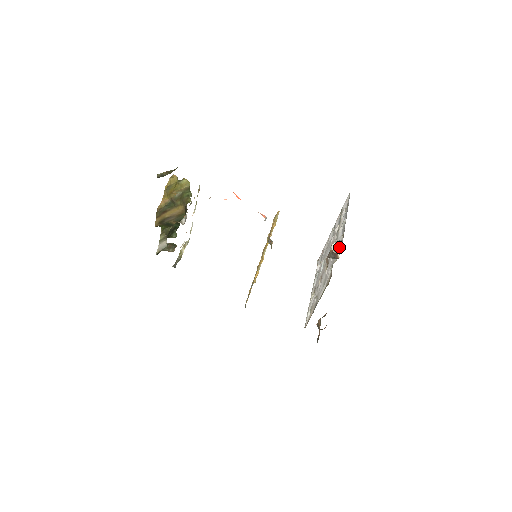
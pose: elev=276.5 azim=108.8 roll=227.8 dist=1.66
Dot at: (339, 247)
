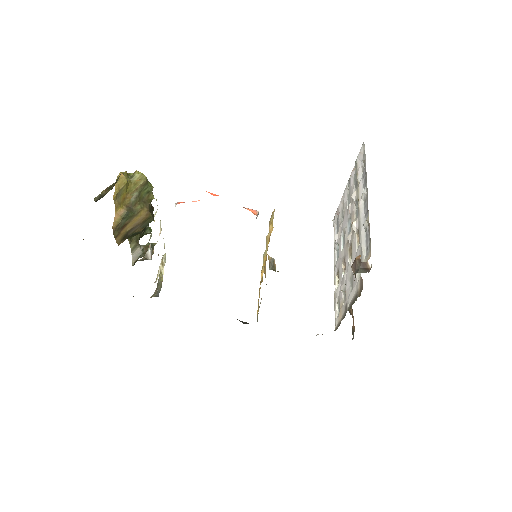
Dot at: (365, 238)
